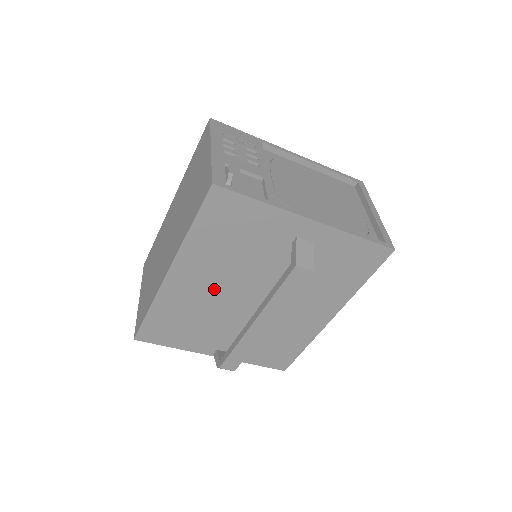
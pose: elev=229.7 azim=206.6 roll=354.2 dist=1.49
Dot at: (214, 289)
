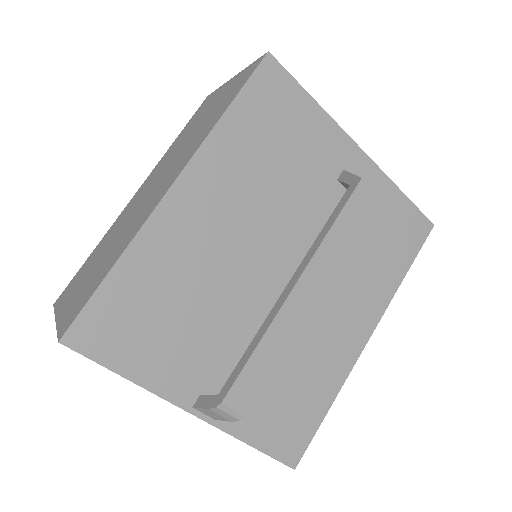
Dot at: (230, 239)
